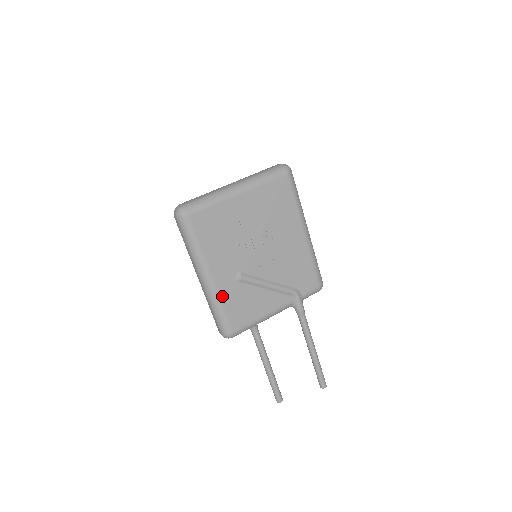
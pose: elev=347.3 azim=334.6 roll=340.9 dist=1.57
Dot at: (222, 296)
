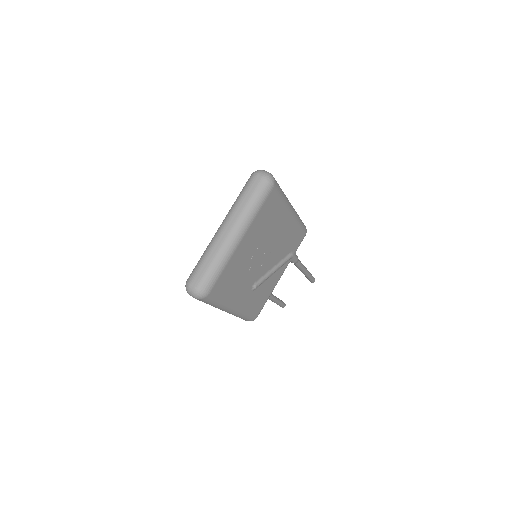
Dot at: (245, 308)
